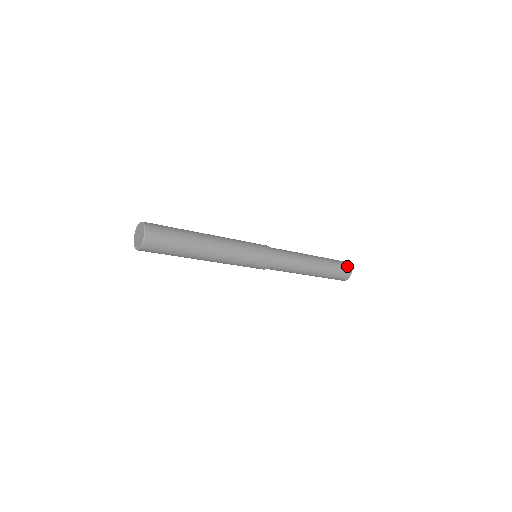
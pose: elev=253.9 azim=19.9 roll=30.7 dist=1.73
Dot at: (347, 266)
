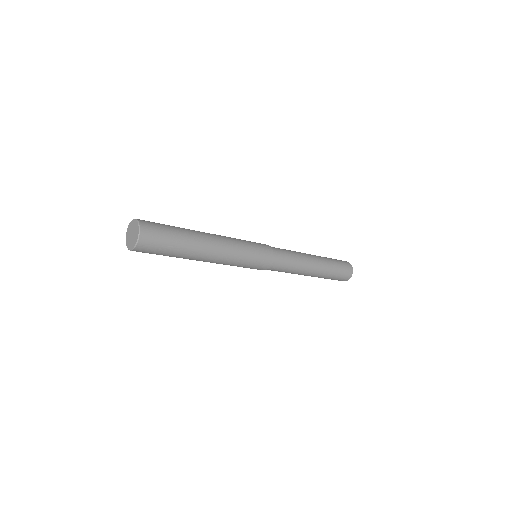
Dot at: (347, 264)
